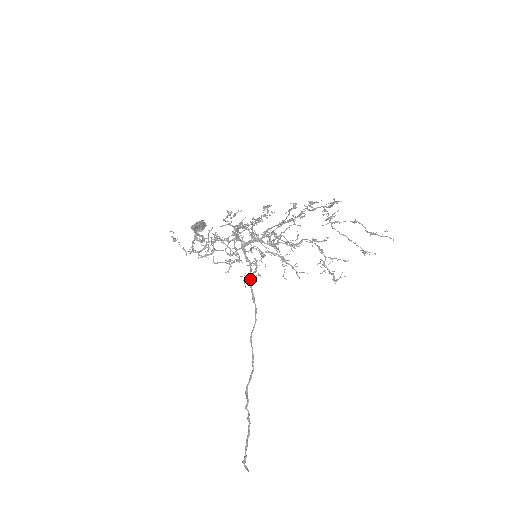
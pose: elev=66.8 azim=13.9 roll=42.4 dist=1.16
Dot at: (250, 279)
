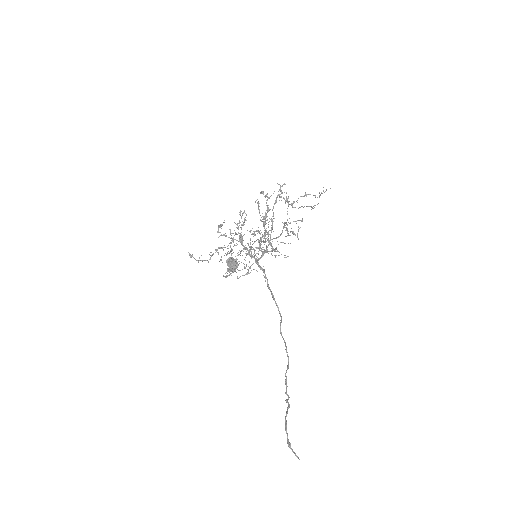
Dot at: (265, 281)
